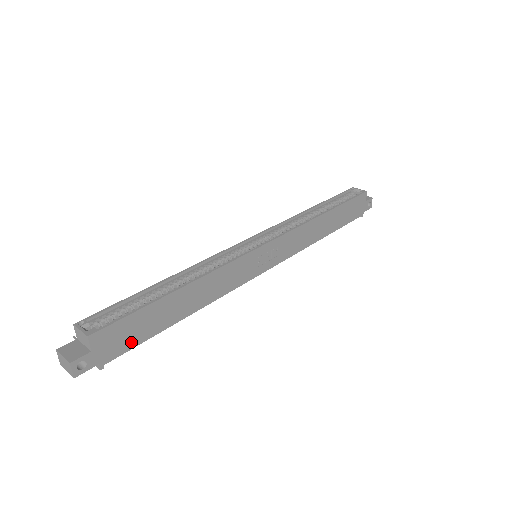
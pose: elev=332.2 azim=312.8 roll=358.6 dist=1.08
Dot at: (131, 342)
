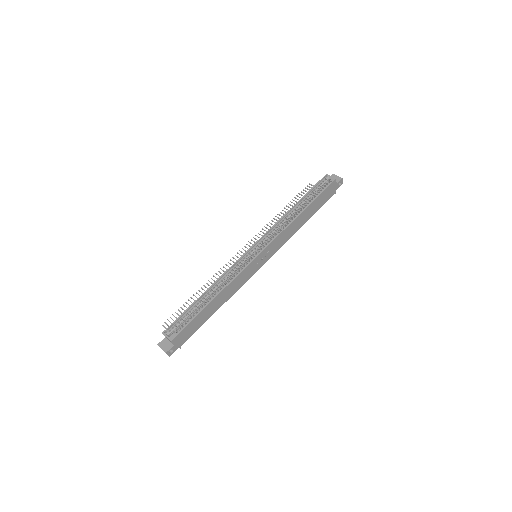
Dot at: (192, 333)
